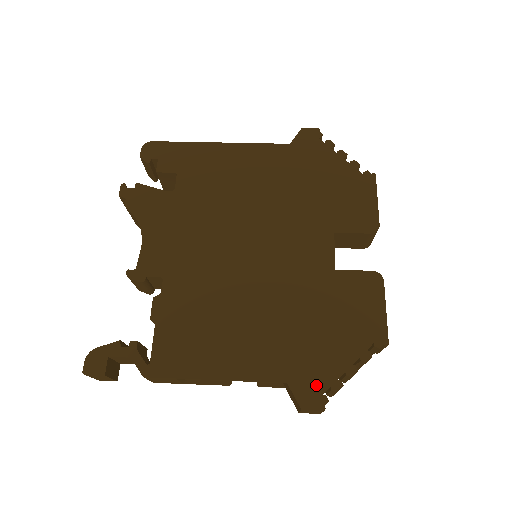
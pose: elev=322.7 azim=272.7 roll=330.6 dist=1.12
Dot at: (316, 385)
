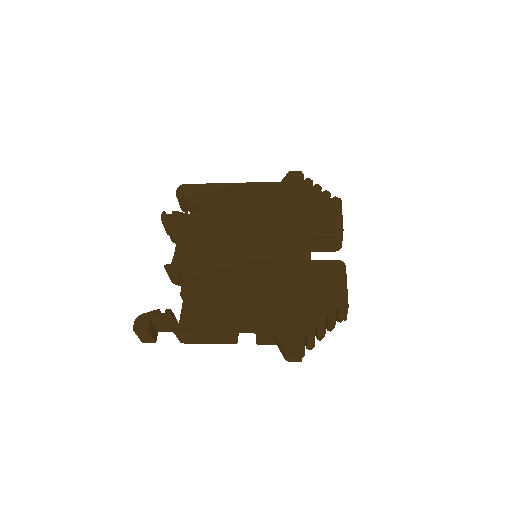
Dot at: (296, 334)
